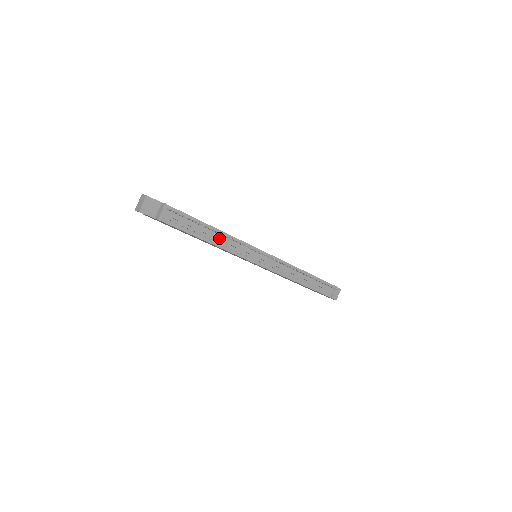
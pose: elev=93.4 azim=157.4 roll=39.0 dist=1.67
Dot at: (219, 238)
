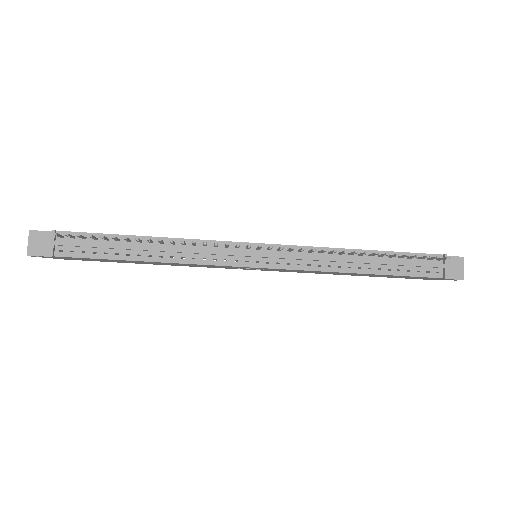
Dot at: (162, 249)
